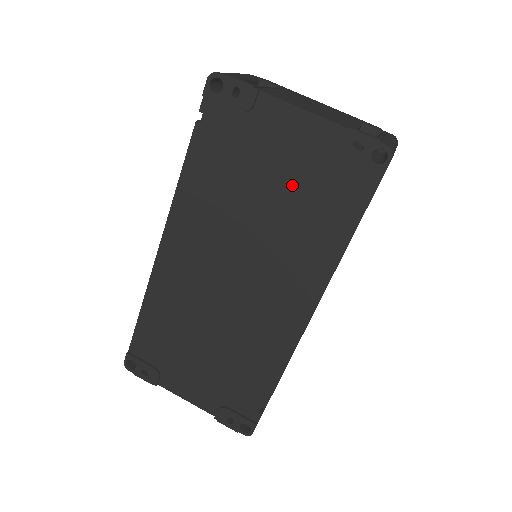
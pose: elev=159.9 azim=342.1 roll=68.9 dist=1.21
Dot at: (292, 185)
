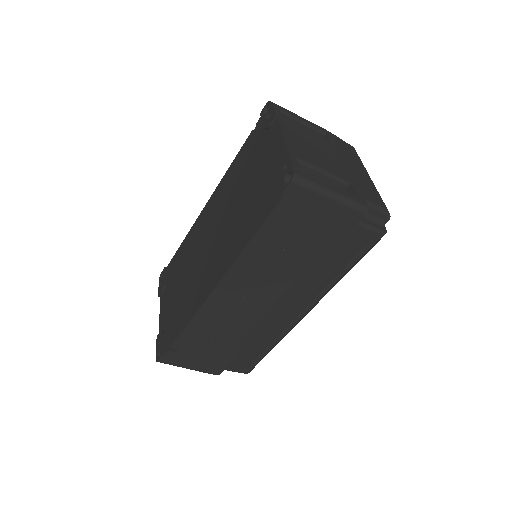
Dot at: (256, 185)
